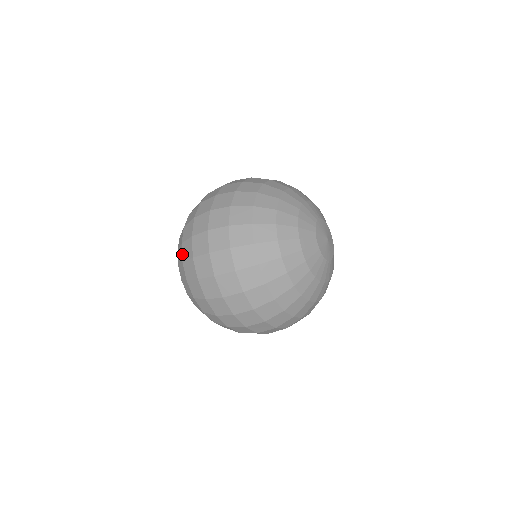
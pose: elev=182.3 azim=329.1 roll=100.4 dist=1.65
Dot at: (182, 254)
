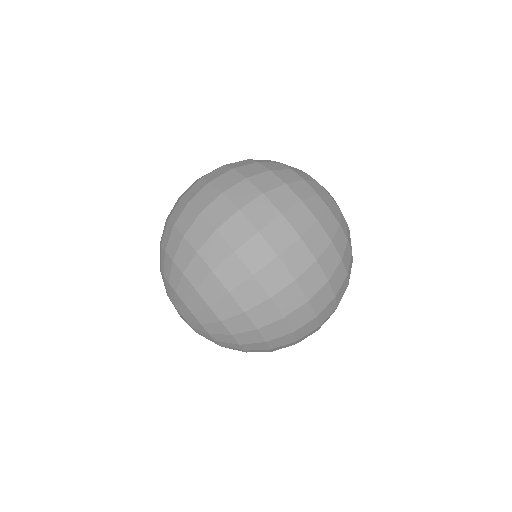
Dot at: (191, 244)
